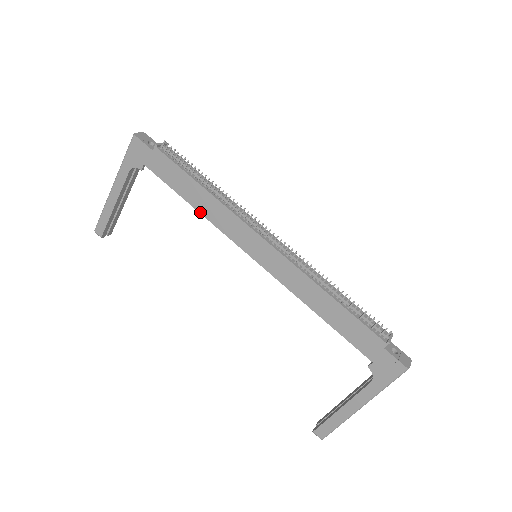
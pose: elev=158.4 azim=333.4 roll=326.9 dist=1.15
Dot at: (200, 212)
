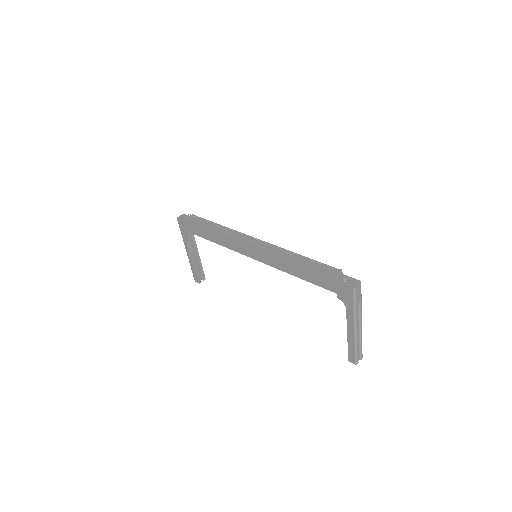
Dot at: (220, 244)
